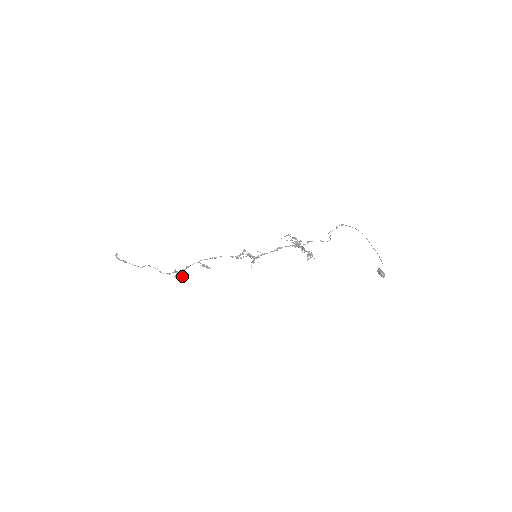
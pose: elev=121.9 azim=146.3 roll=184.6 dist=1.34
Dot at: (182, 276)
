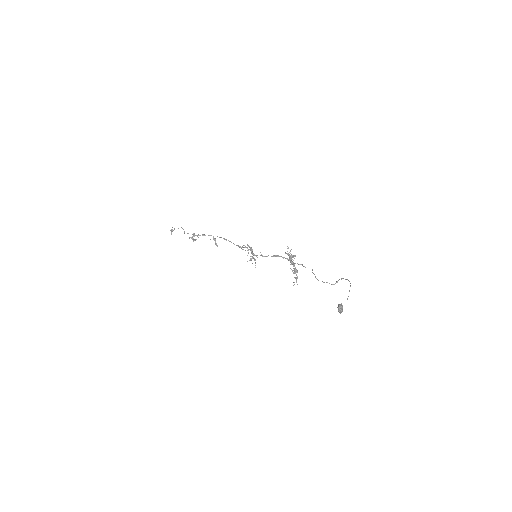
Dot at: (195, 239)
